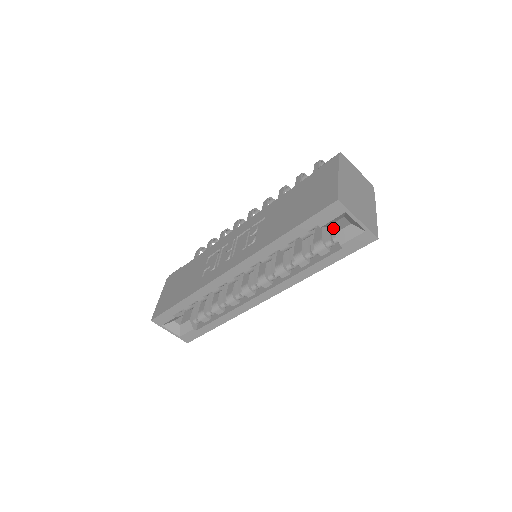
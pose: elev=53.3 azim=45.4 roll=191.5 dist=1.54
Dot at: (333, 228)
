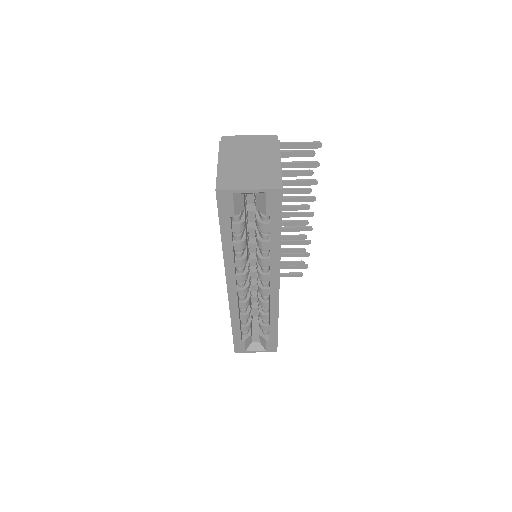
Dot at: occluded
